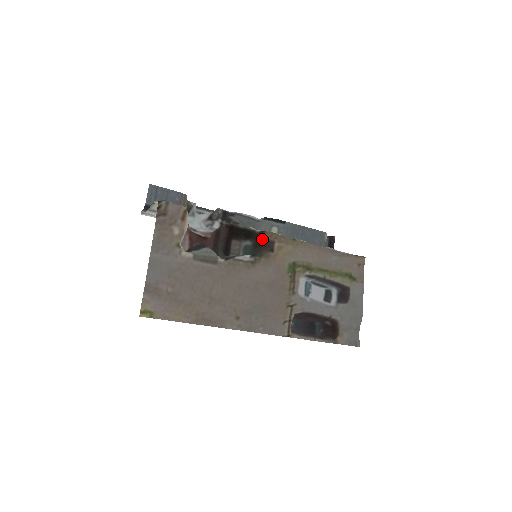
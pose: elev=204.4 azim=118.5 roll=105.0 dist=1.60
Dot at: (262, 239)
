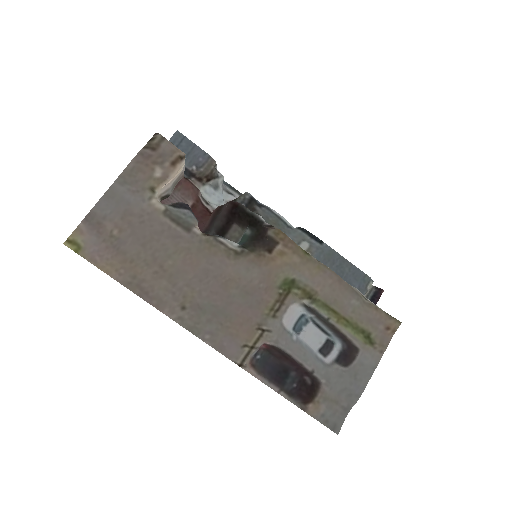
Dot at: (265, 233)
